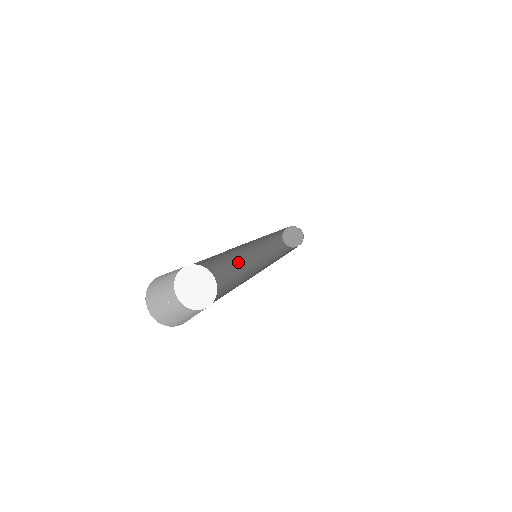
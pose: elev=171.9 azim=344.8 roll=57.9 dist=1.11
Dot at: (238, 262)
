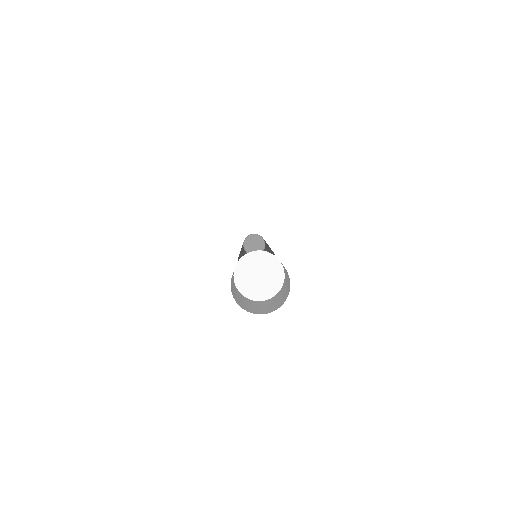
Dot at: occluded
